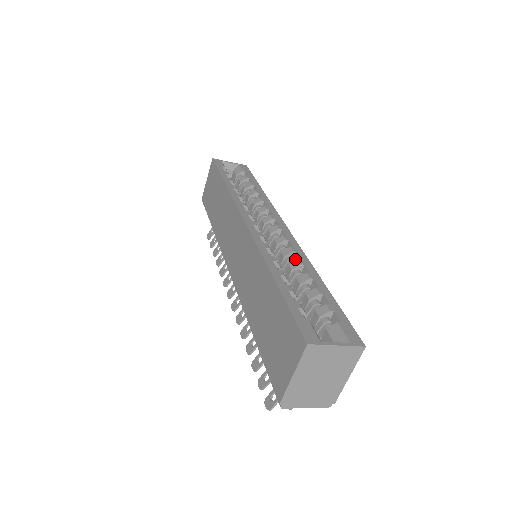
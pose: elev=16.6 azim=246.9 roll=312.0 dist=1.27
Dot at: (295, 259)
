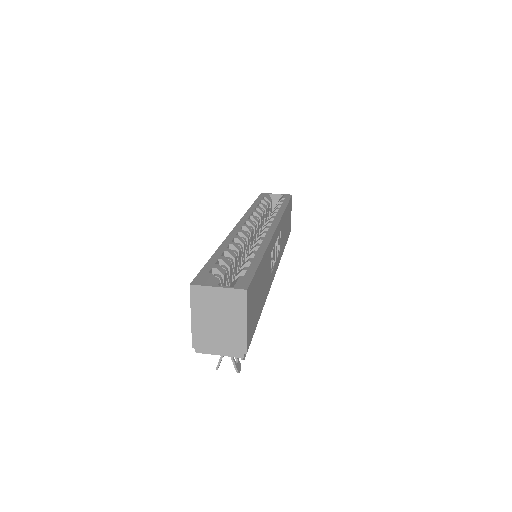
Dot at: occluded
